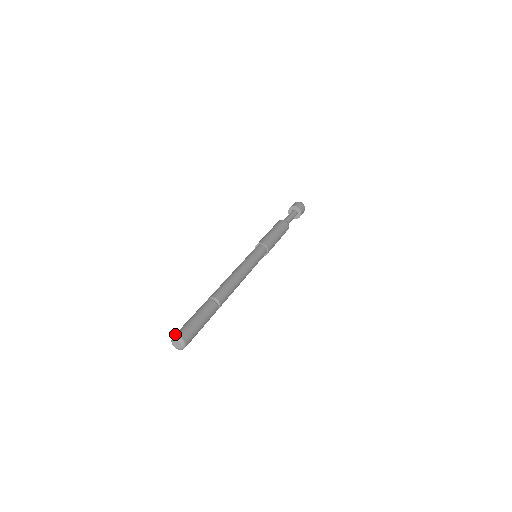
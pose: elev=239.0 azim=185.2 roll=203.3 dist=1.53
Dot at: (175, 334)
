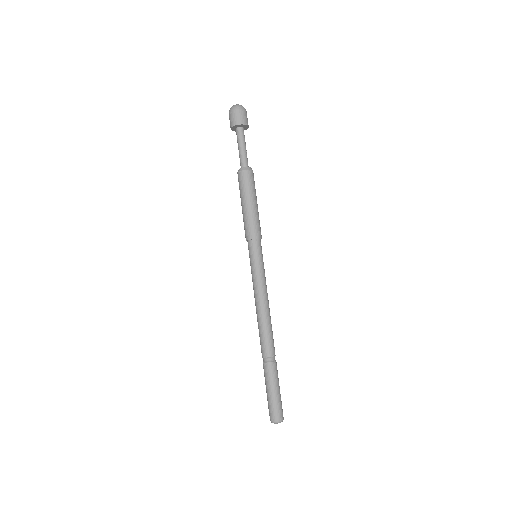
Dot at: (275, 419)
